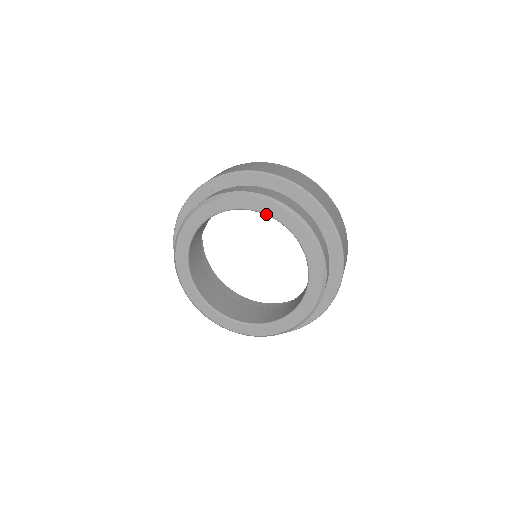
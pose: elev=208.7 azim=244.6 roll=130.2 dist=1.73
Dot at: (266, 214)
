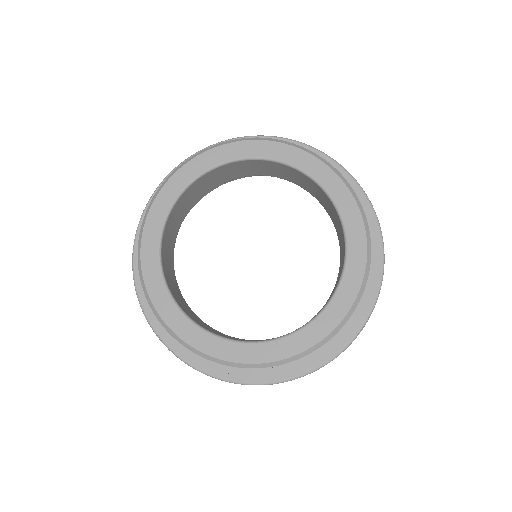
Dot at: (303, 170)
